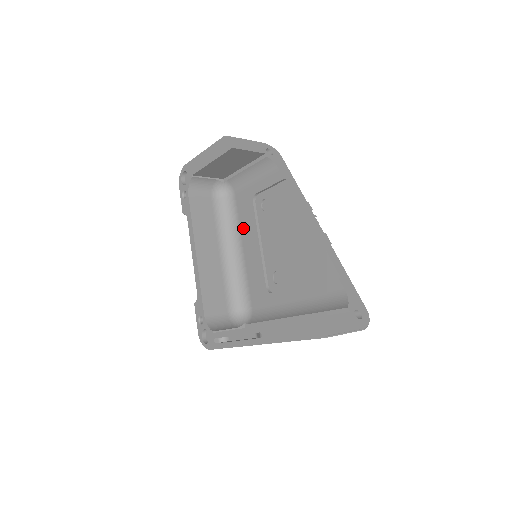
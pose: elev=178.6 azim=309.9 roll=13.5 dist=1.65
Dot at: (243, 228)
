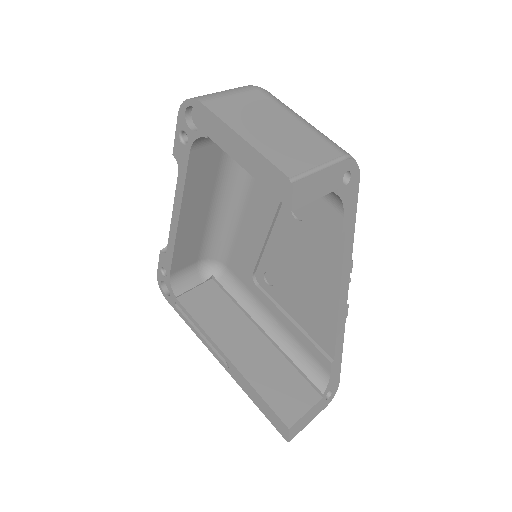
Dot at: (254, 197)
